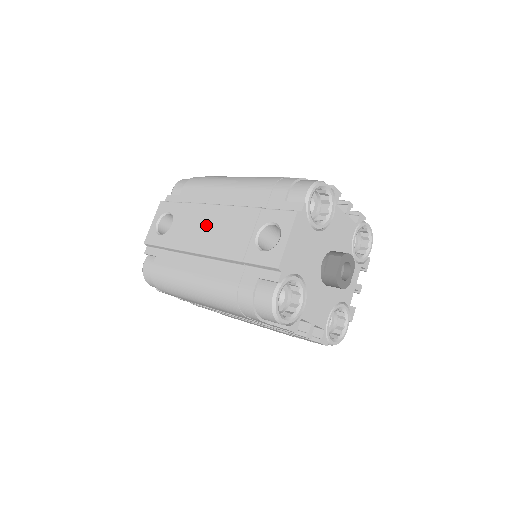
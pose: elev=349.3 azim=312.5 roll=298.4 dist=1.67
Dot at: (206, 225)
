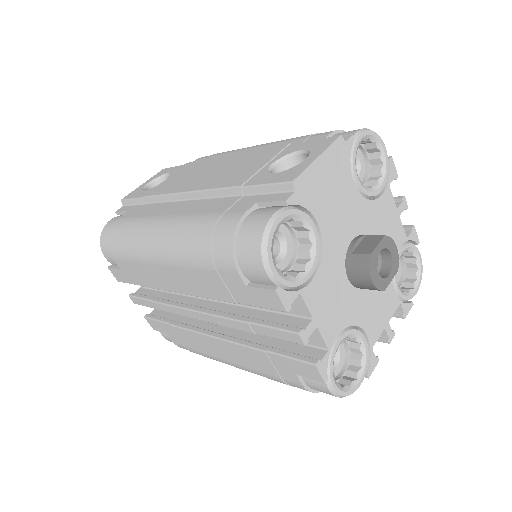
Dot at: (208, 170)
